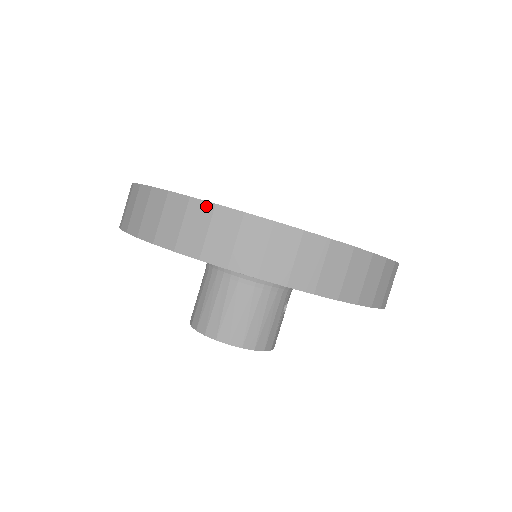
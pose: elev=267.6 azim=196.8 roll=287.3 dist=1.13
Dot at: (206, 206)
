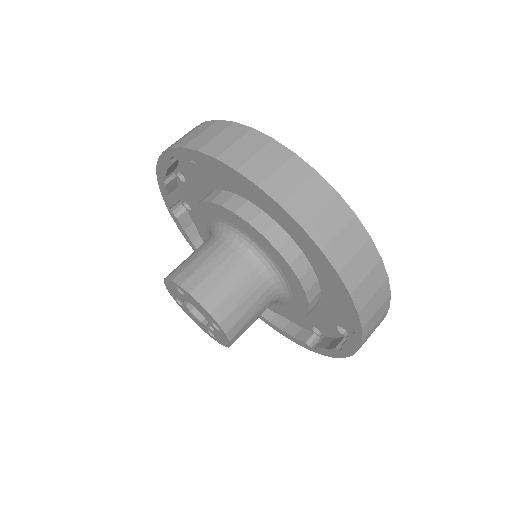
Dot at: (307, 168)
